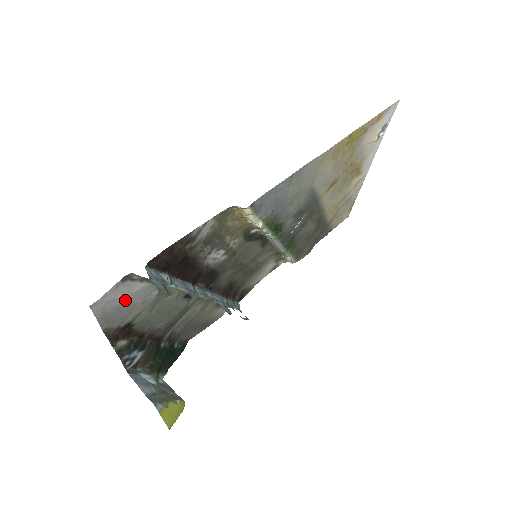
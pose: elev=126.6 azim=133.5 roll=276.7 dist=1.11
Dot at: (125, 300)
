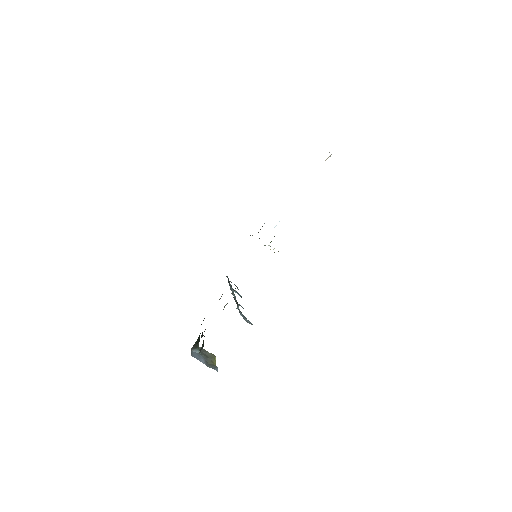
Dot at: occluded
